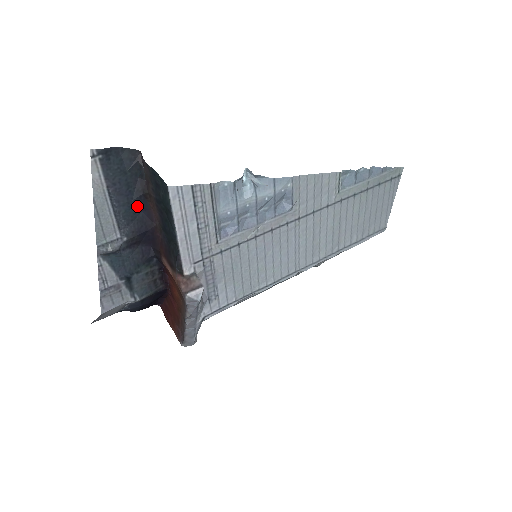
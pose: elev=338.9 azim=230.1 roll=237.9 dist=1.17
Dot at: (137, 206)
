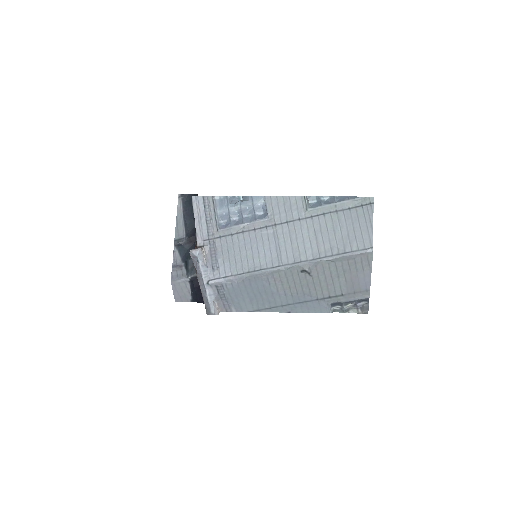
Dot at: occluded
